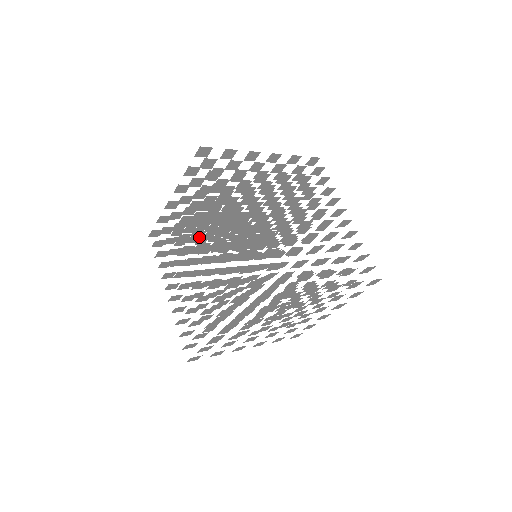
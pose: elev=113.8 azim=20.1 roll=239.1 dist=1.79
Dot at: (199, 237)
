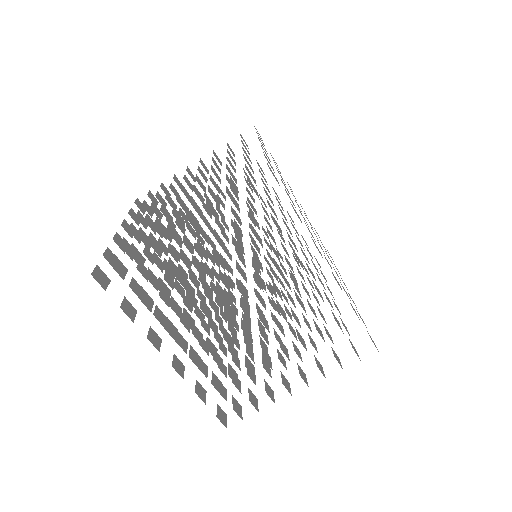
Dot at: occluded
